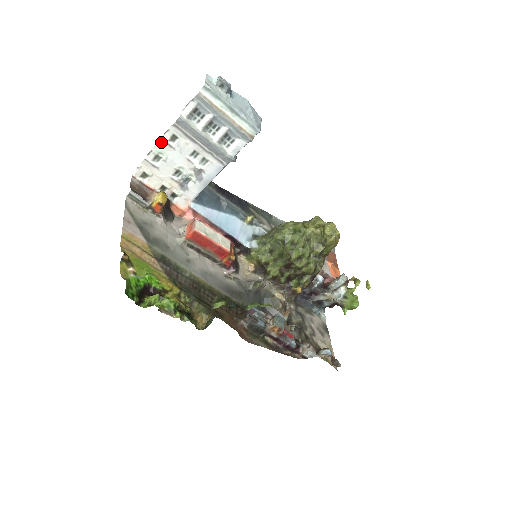
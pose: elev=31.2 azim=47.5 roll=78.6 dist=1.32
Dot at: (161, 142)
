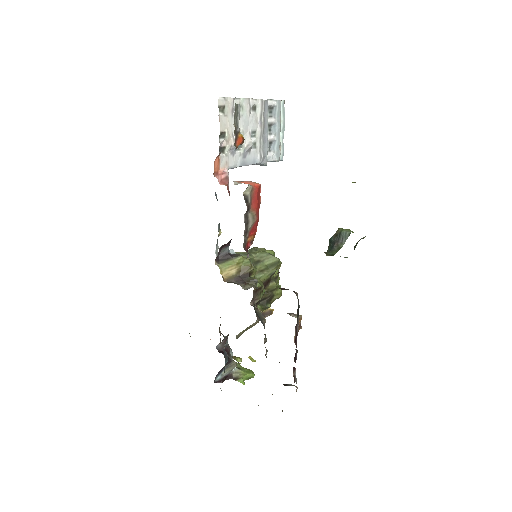
Dot at: (248, 101)
